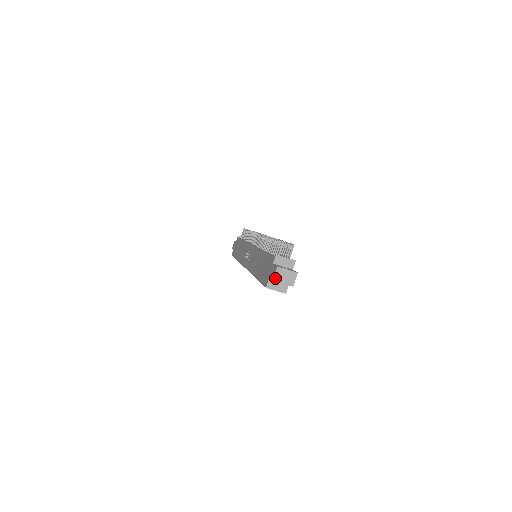
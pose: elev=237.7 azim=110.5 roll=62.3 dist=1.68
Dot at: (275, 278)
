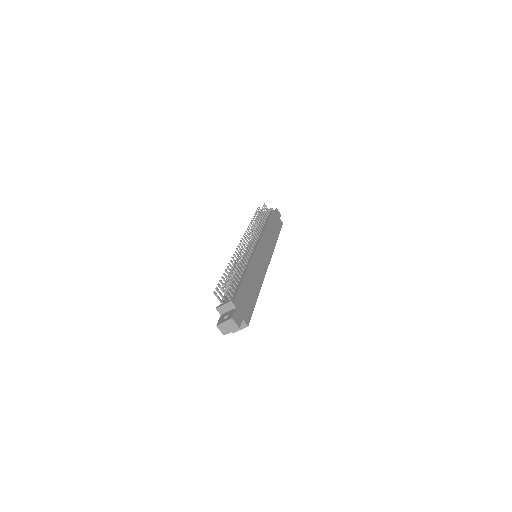
Dot at: (223, 333)
